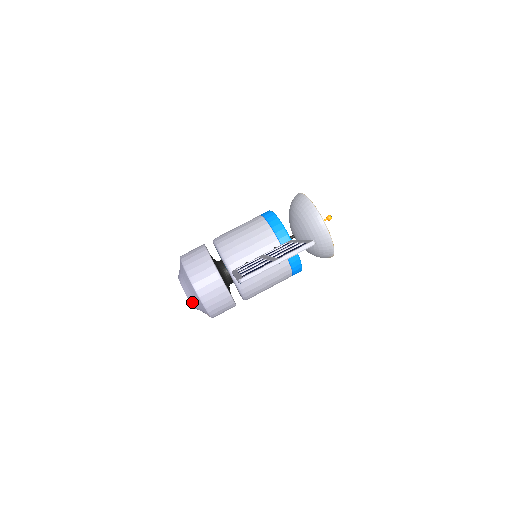
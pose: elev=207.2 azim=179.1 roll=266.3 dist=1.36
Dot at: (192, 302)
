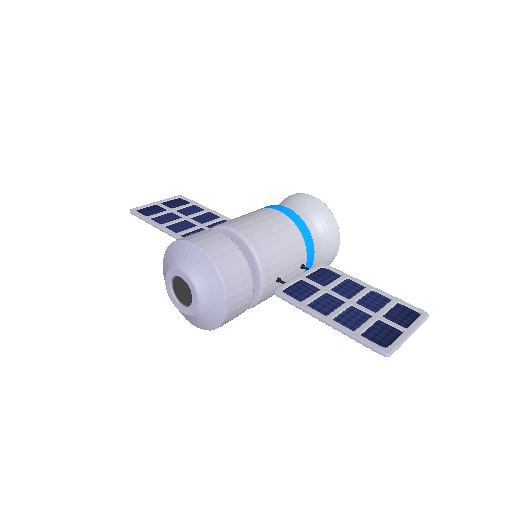
Dot at: (200, 313)
